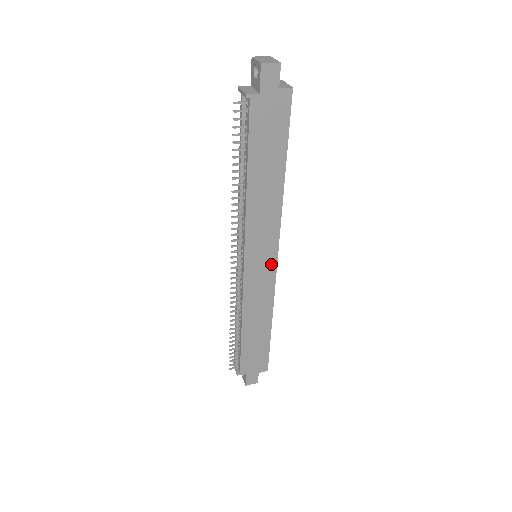
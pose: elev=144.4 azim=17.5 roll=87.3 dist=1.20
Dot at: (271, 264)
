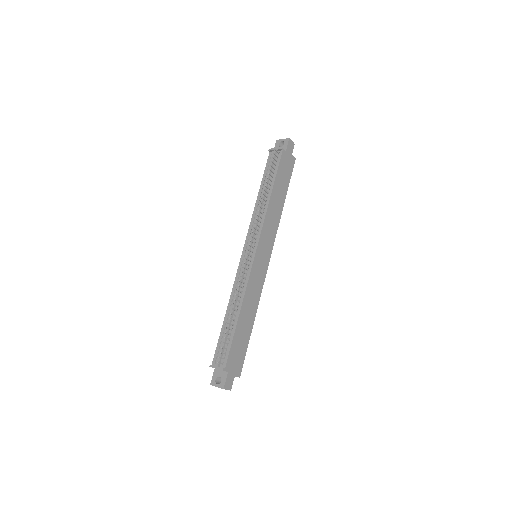
Dot at: (266, 263)
